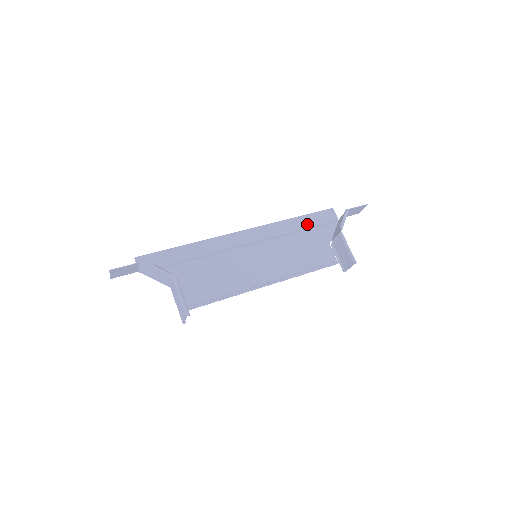
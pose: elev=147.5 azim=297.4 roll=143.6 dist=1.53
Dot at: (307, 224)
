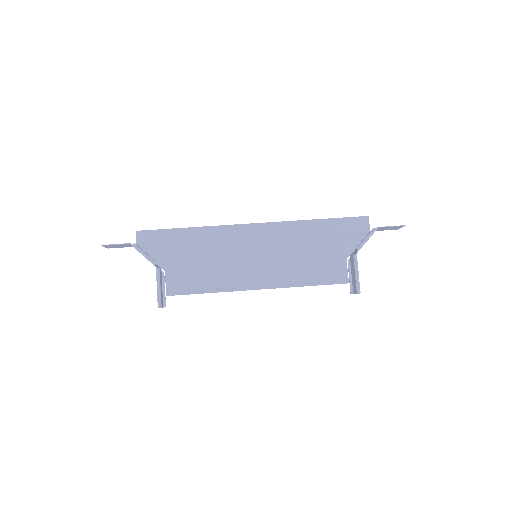
Dot at: (329, 230)
